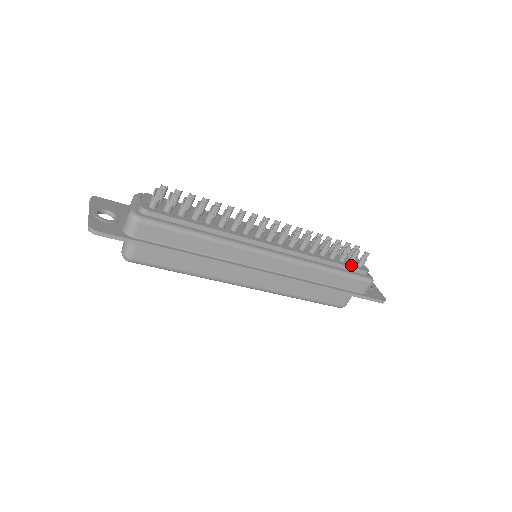
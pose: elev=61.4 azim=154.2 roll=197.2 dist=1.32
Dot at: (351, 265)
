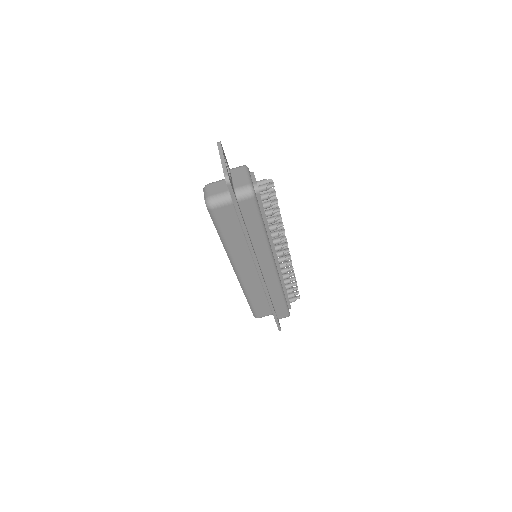
Dot at: occluded
